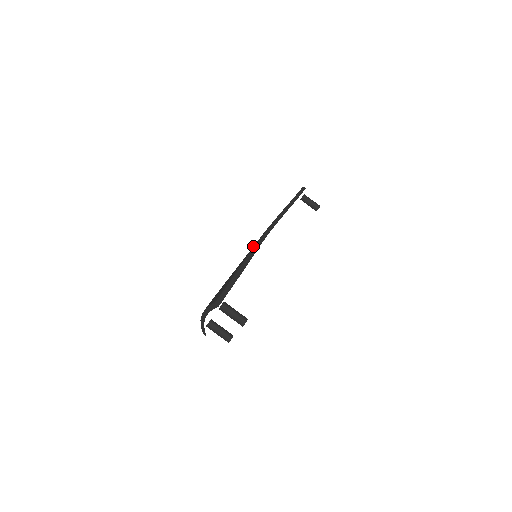
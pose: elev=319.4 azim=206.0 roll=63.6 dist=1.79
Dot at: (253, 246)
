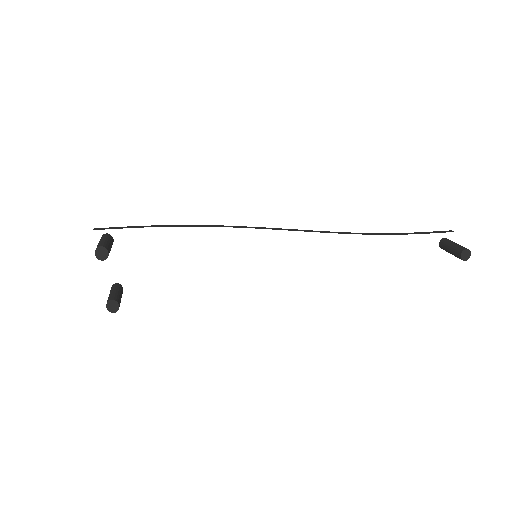
Dot at: occluded
